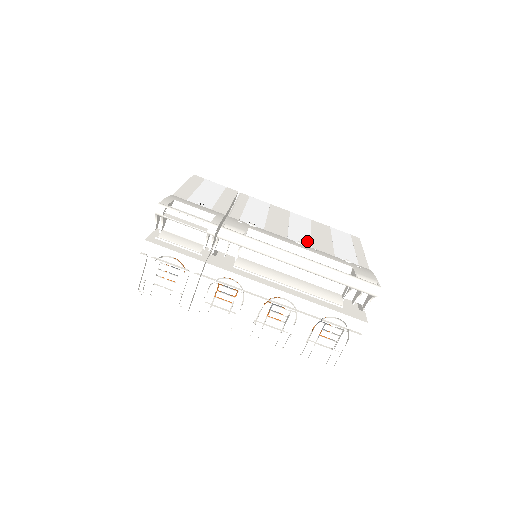
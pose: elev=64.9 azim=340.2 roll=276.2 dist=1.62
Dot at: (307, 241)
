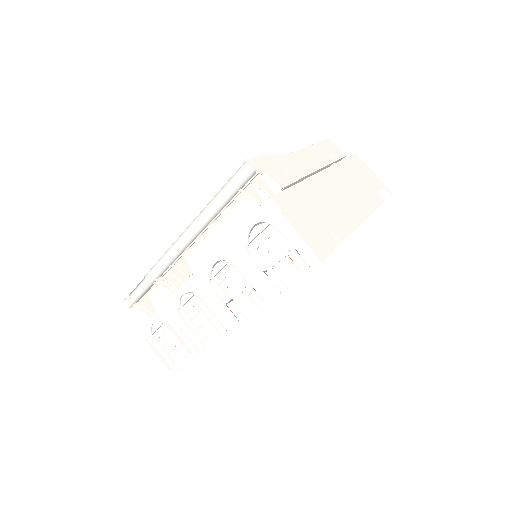
Dot at: occluded
